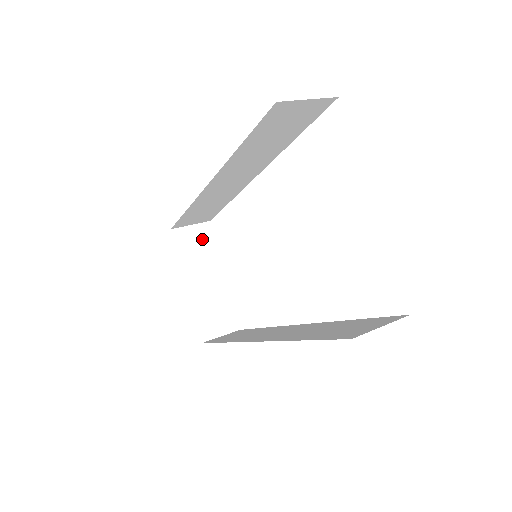
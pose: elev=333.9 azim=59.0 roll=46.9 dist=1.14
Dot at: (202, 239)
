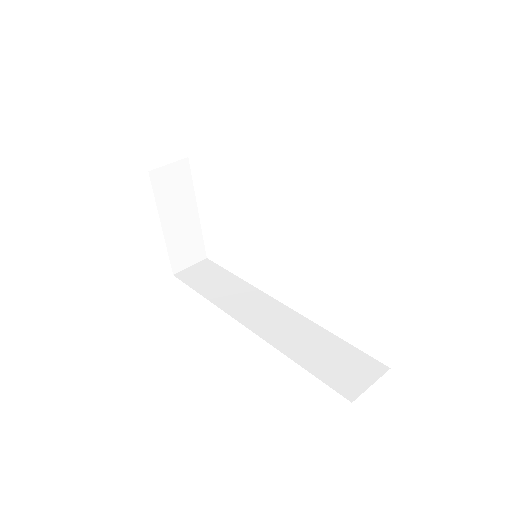
Dot at: (179, 178)
